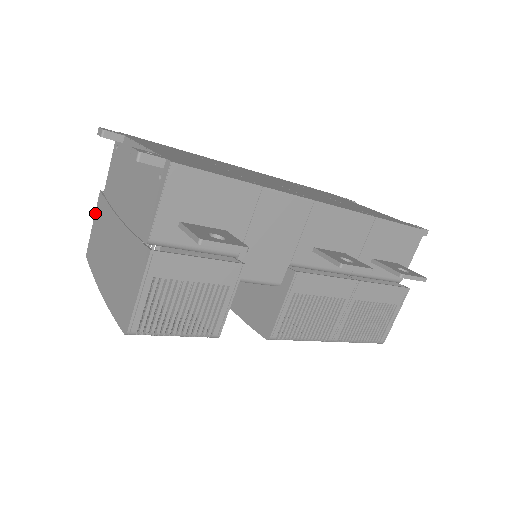
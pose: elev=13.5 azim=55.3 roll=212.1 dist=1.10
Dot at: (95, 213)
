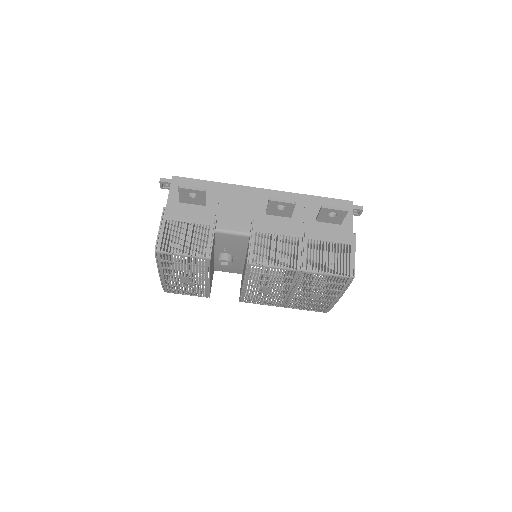
Dot at: occluded
